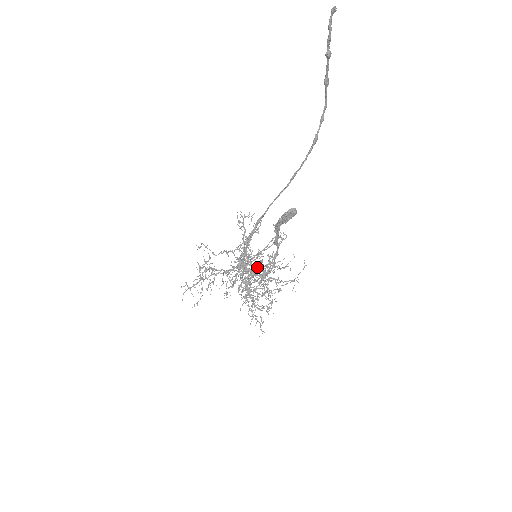
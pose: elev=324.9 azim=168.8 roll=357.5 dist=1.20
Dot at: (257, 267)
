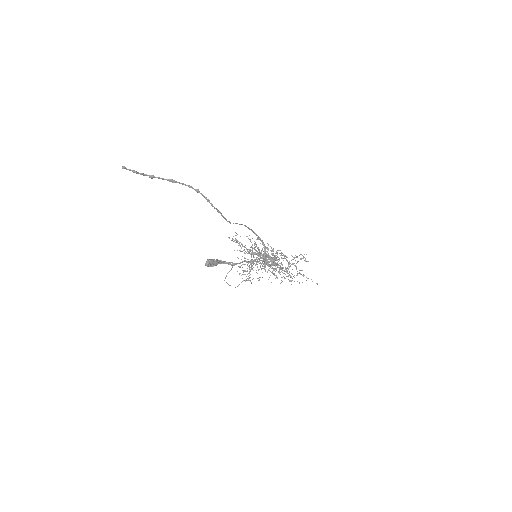
Dot at: (263, 261)
